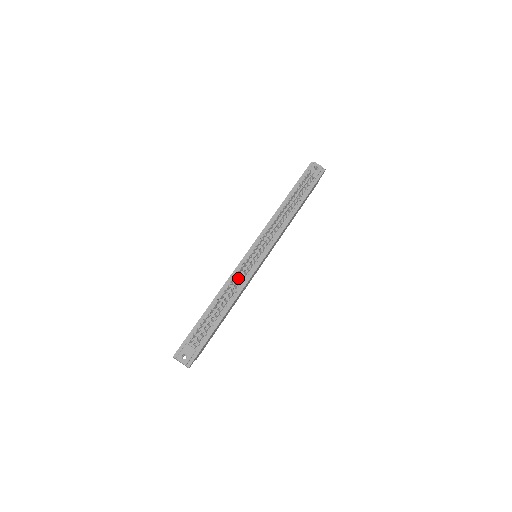
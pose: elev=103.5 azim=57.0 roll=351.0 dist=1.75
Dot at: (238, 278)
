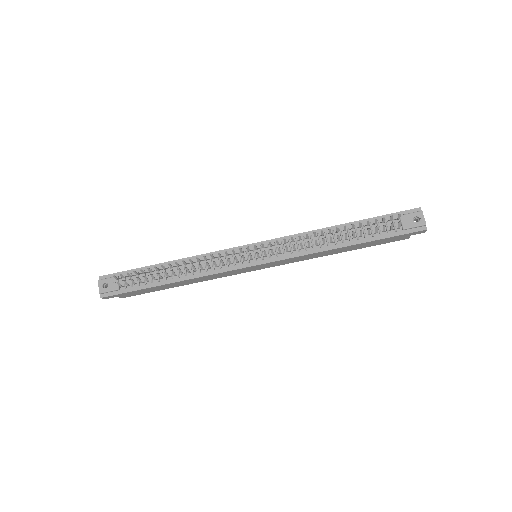
Dot at: (215, 261)
